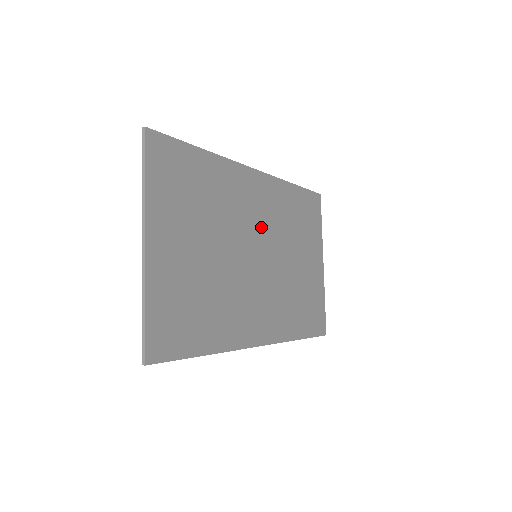
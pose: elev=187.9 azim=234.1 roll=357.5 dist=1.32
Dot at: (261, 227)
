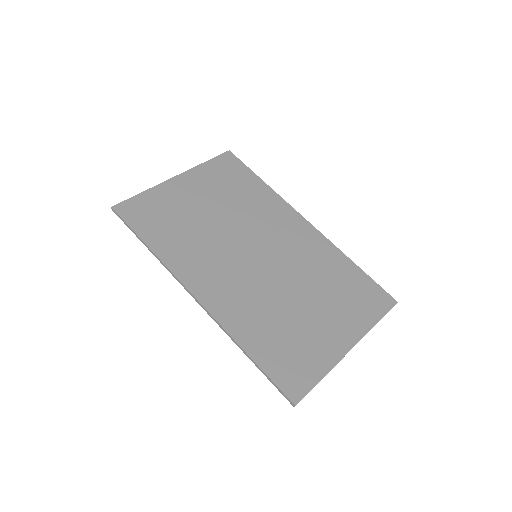
Dot at: (279, 247)
